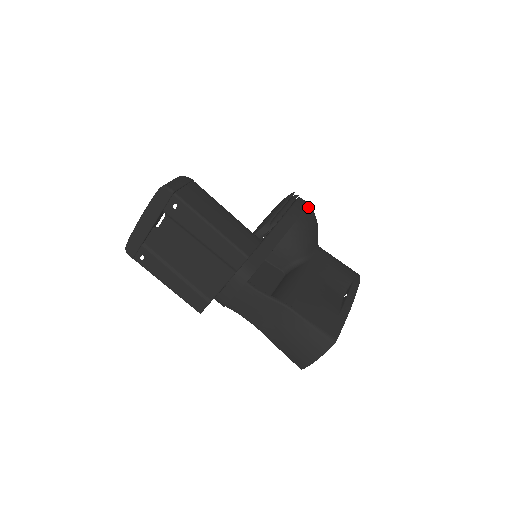
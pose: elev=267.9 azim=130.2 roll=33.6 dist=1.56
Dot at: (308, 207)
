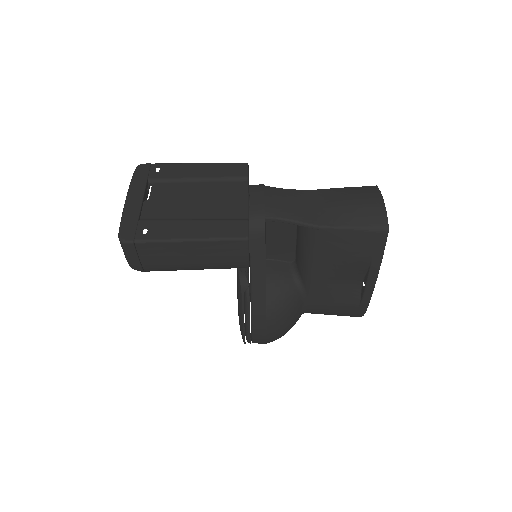
Dot at: occluded
